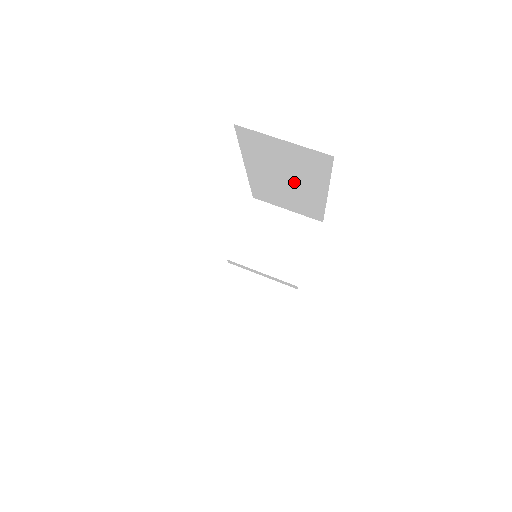
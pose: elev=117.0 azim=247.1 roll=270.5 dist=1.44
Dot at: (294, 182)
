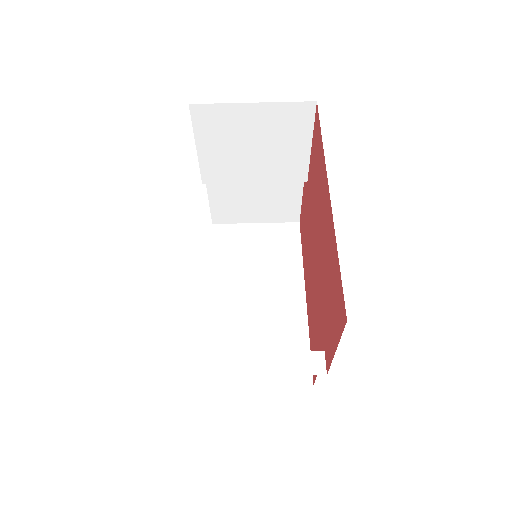
Dot at: occluded
